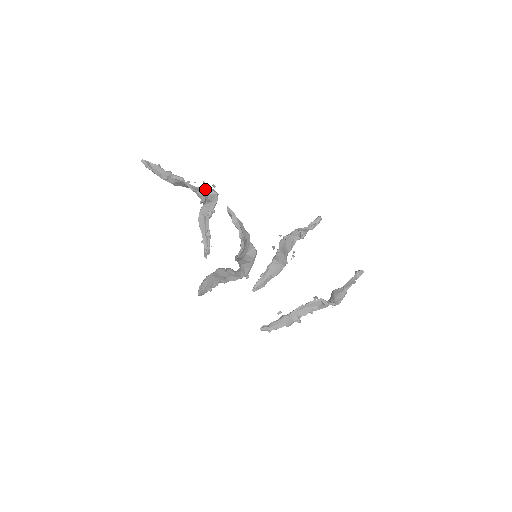
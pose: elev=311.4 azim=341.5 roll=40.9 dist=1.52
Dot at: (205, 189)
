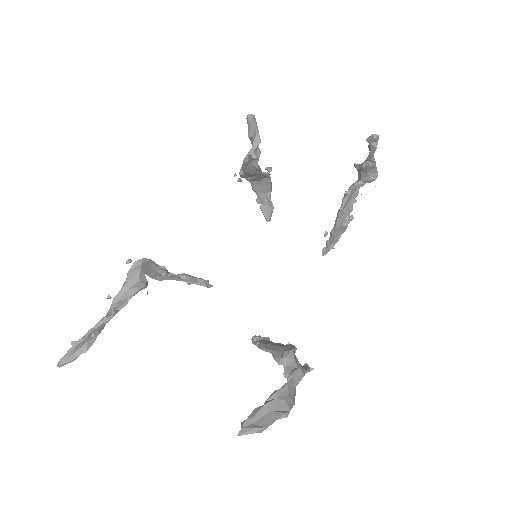
Dot at: (129, 277)
